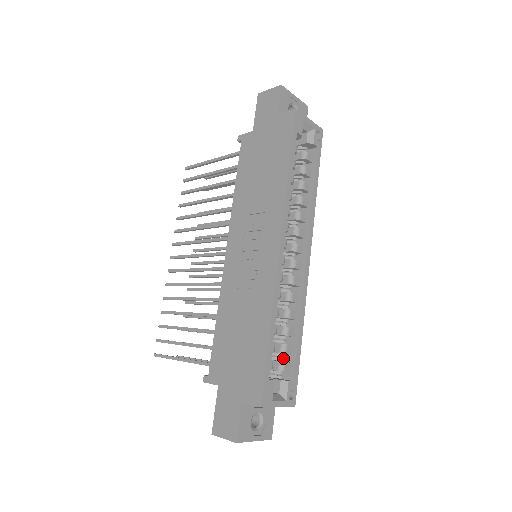
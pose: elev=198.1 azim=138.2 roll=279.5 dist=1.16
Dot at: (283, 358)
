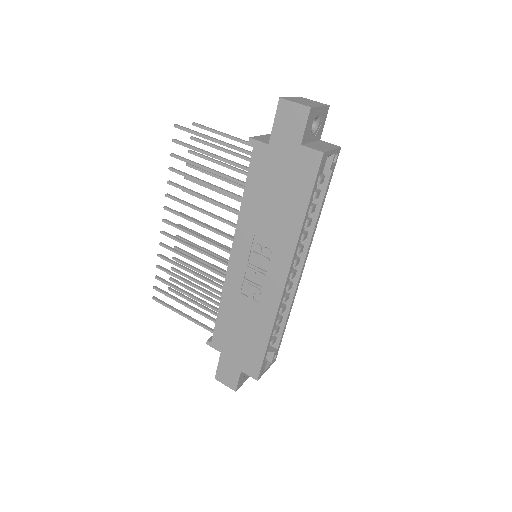
Dot at: (272, 336)
